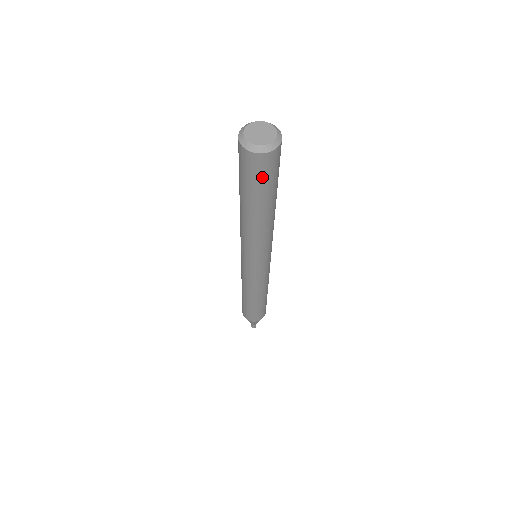
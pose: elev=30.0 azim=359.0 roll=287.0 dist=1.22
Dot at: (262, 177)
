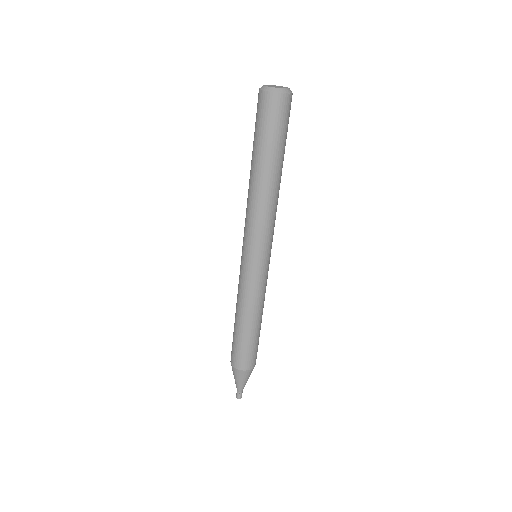
Dot at: (279, 123)
